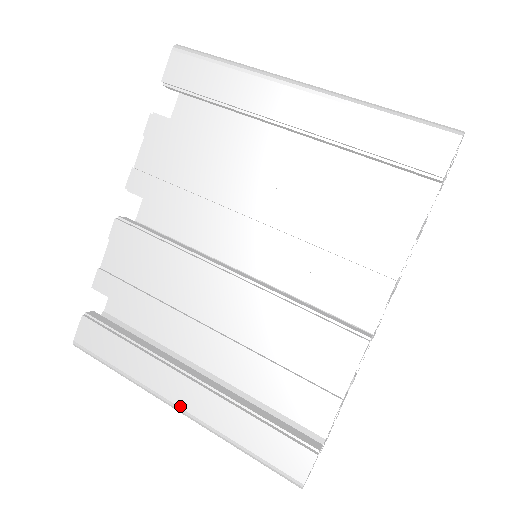
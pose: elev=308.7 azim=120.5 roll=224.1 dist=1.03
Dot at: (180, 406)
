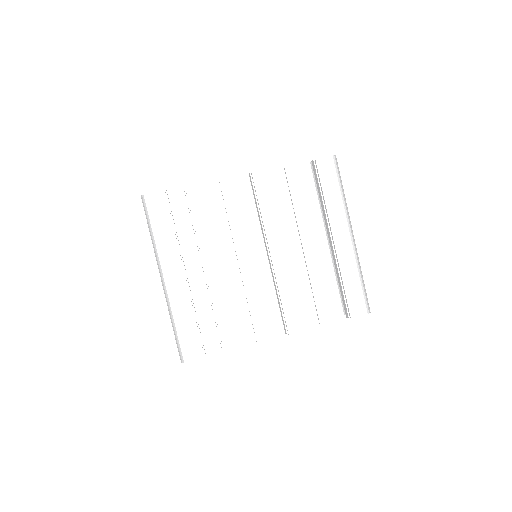
Dot at: (167, 281)
